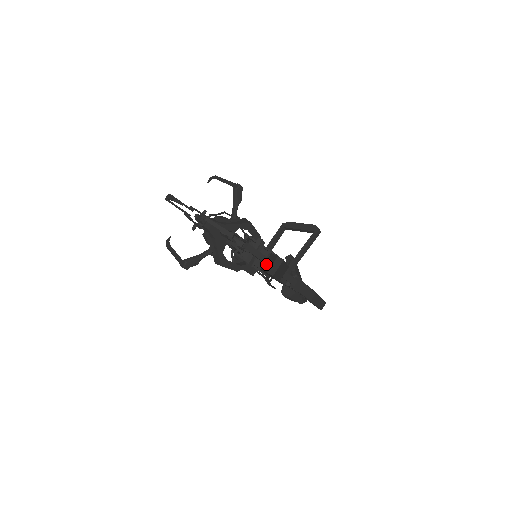
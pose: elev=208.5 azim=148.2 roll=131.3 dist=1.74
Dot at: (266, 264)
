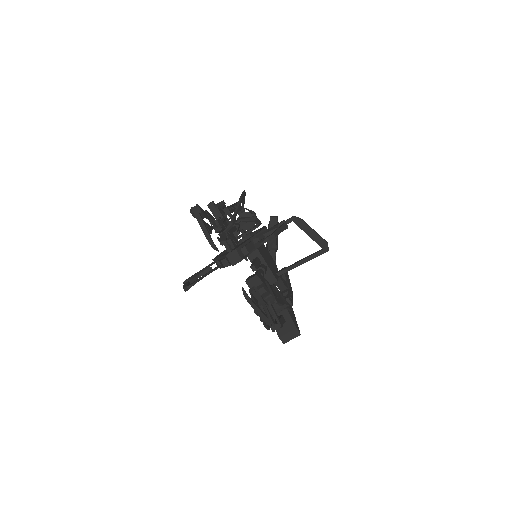
Dot at: occluded
